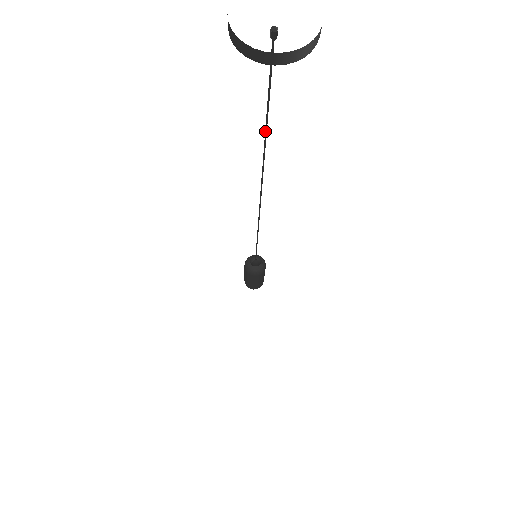
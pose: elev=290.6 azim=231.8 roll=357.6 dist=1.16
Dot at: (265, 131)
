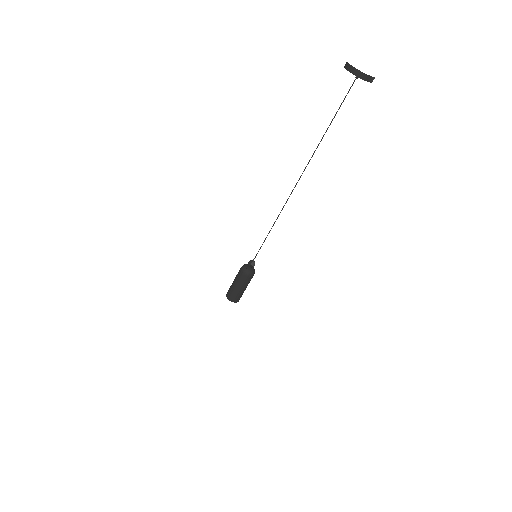
Dot at: occluded
